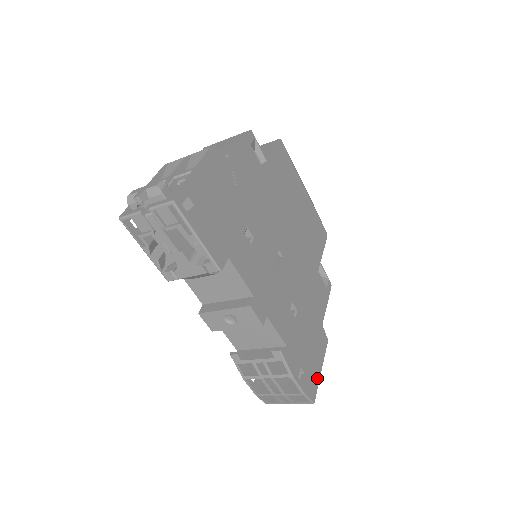
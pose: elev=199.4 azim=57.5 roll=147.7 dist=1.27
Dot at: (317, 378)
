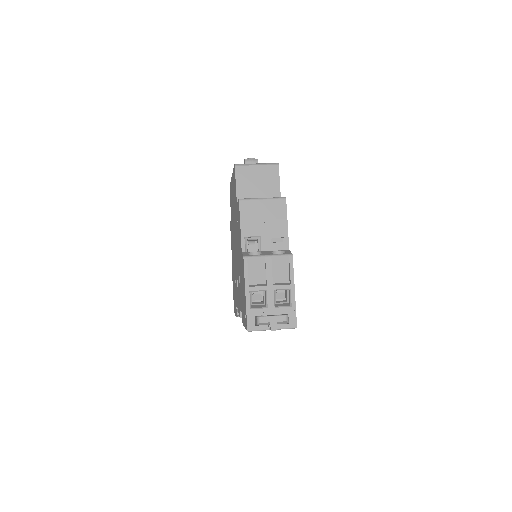
Dot at: occluded
